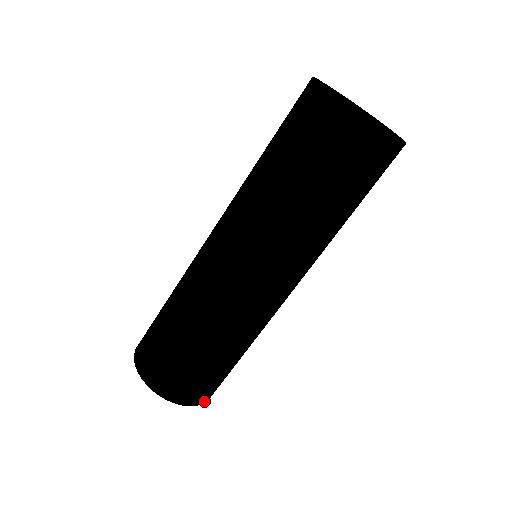
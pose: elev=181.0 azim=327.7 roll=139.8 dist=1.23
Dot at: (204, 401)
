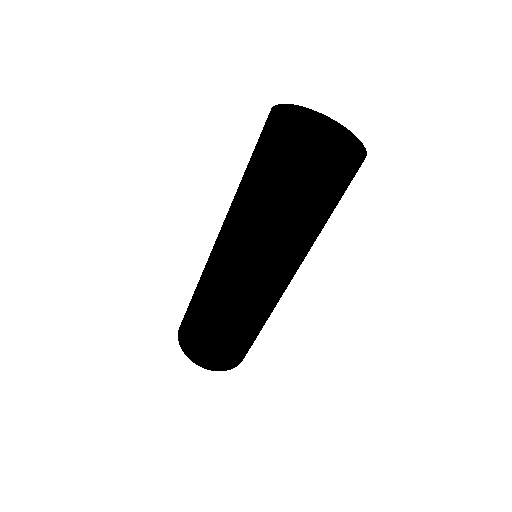
Dot at: (212, 368)
